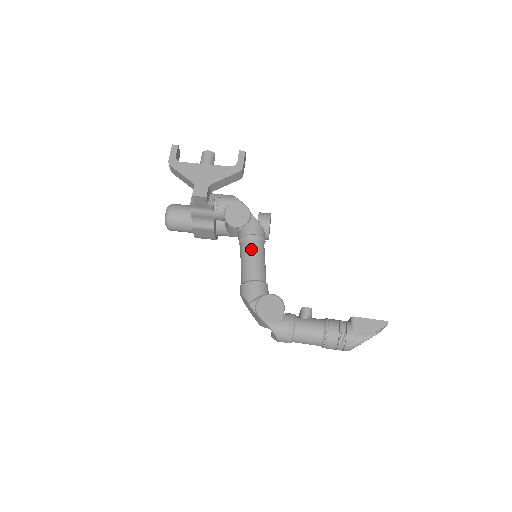
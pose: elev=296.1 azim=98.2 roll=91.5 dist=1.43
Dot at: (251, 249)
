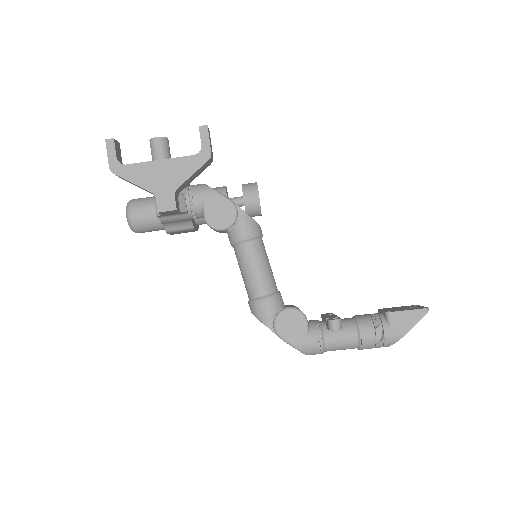
Dot at: (250, 257)
